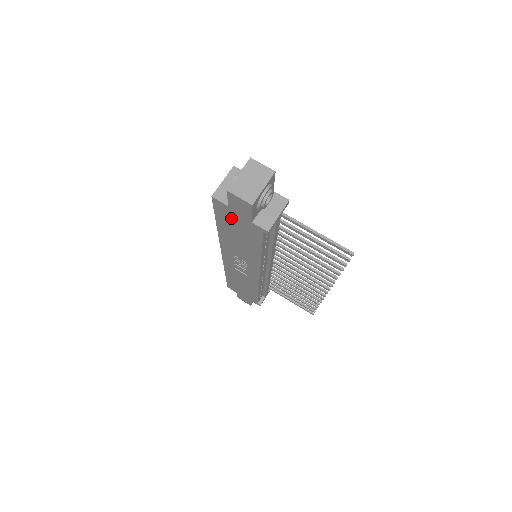
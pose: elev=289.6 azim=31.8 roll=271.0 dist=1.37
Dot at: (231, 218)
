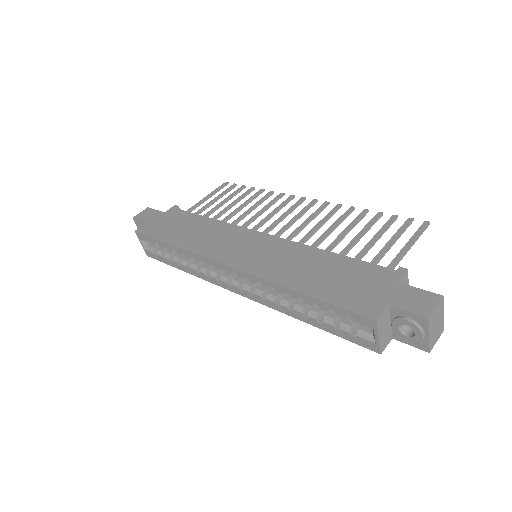
Dot at: occluded
